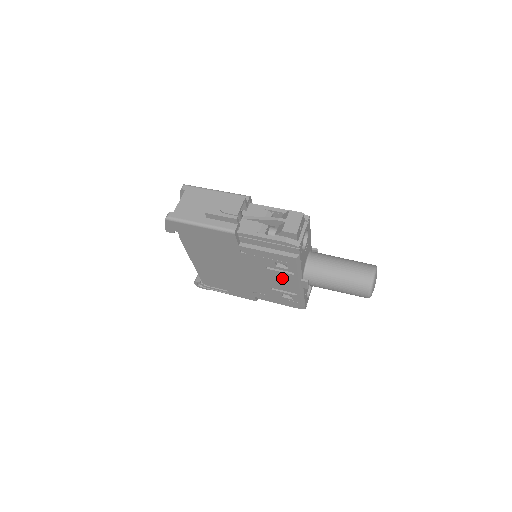
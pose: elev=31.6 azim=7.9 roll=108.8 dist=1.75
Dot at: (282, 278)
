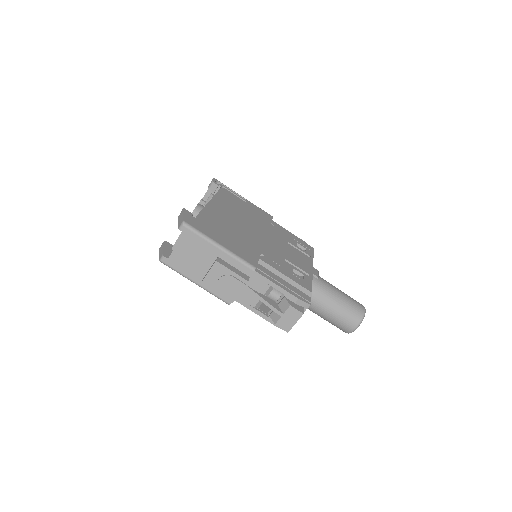
Dot at: occluded
